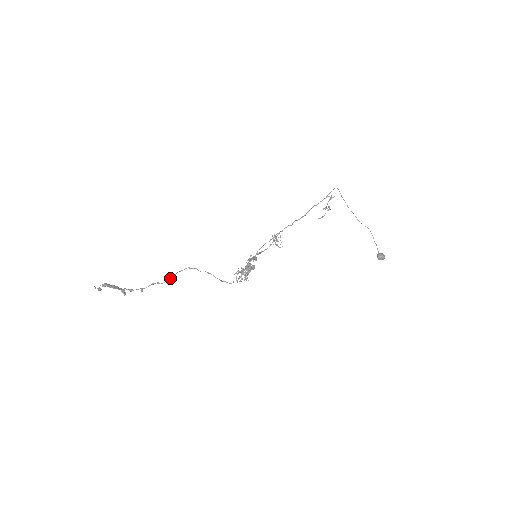
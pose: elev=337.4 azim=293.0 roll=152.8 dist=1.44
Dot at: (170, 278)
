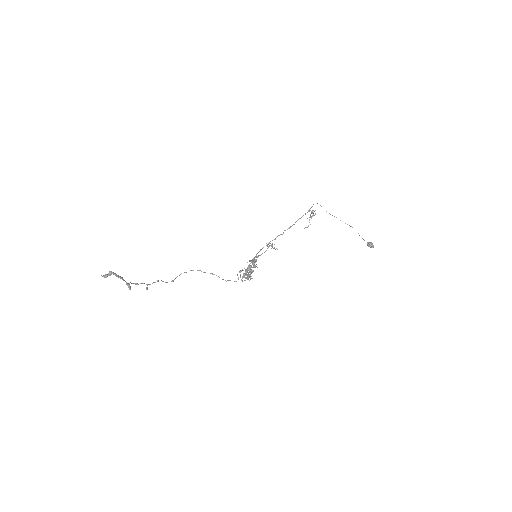
Dot at: (174, 279)
